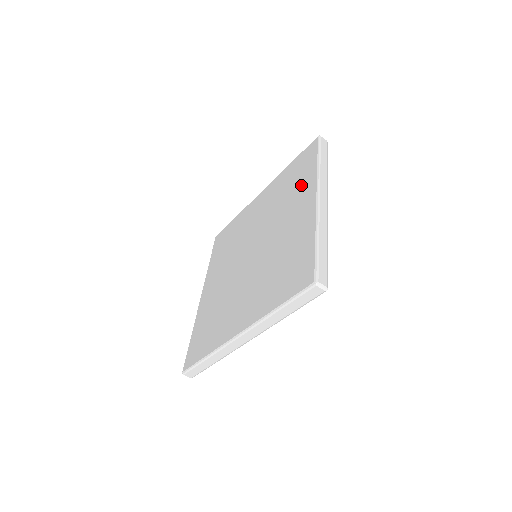
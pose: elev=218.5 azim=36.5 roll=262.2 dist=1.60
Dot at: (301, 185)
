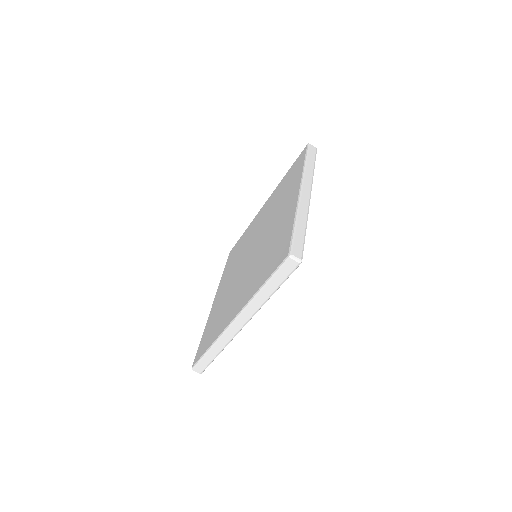
Dot at: (291, 186)
